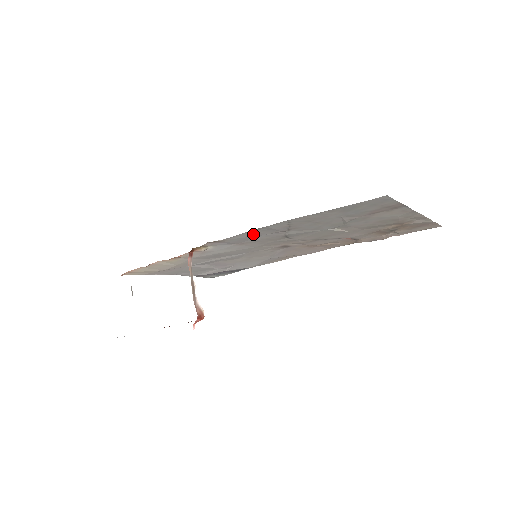
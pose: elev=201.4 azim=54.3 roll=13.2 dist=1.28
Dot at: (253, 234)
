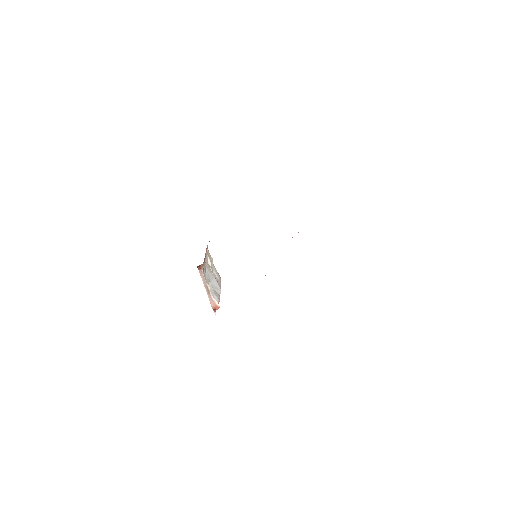
Dot at: occluded
